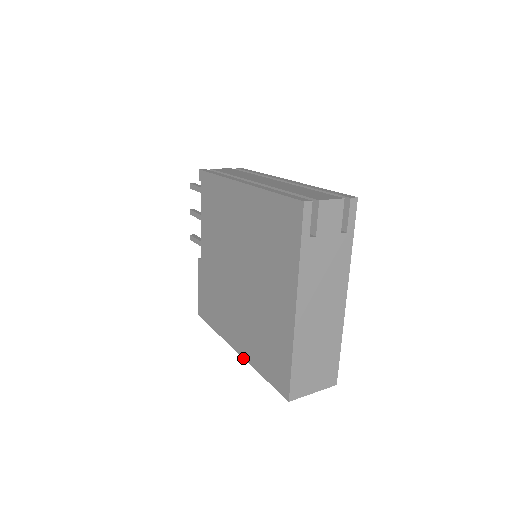
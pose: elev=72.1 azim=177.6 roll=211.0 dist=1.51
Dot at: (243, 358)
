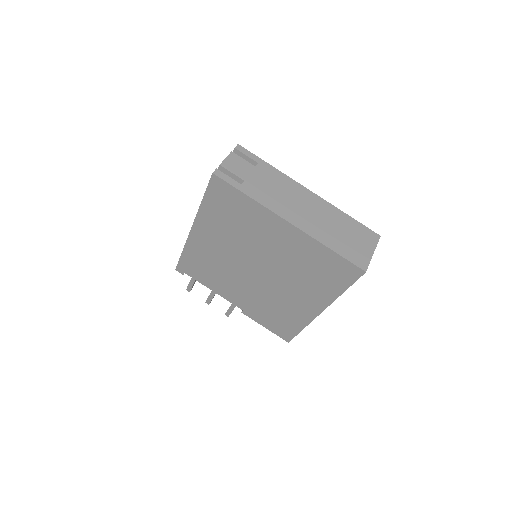
Dot at: occluded
